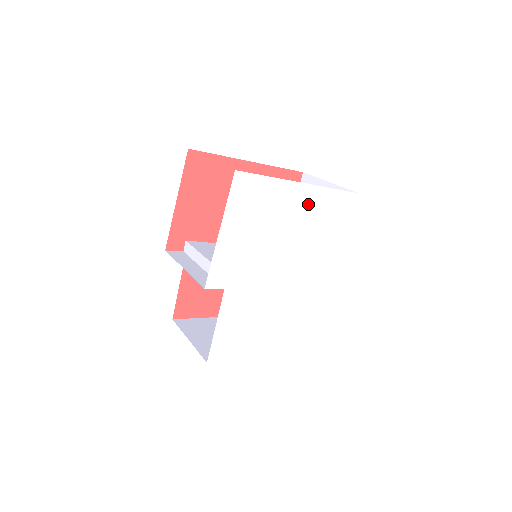
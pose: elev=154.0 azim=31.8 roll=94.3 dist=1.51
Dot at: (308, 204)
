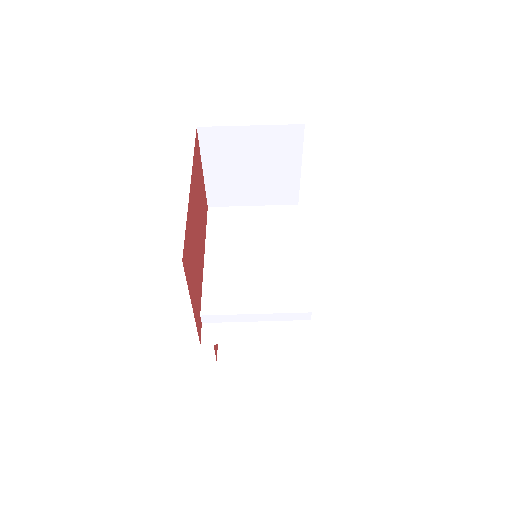
Dot at: occluded
